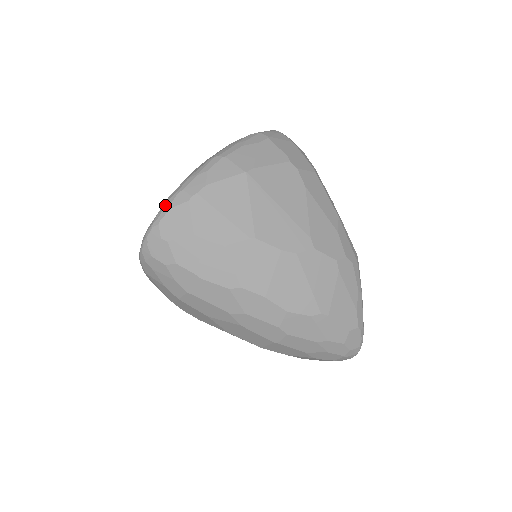
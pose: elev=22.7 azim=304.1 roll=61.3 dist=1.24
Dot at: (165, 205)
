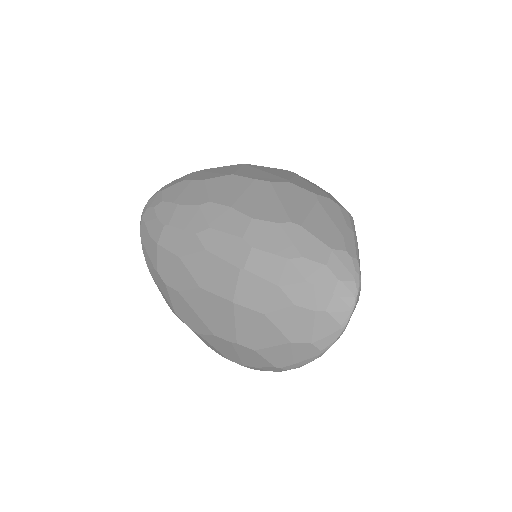
Dot at: occluded
